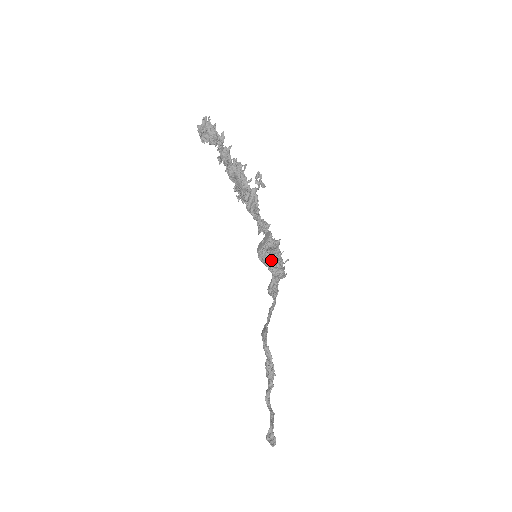
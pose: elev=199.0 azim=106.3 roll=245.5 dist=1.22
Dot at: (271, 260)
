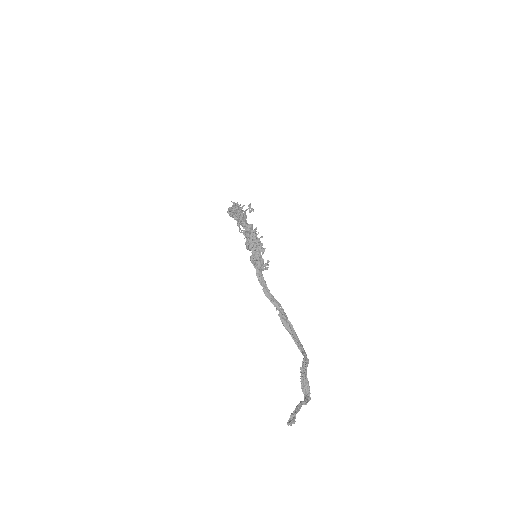
Dot at: (250, 242)
